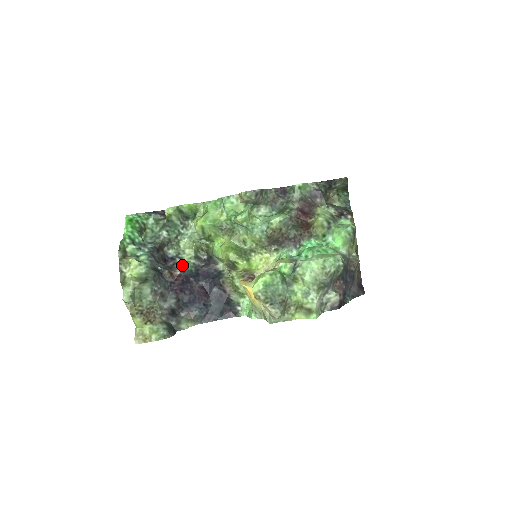
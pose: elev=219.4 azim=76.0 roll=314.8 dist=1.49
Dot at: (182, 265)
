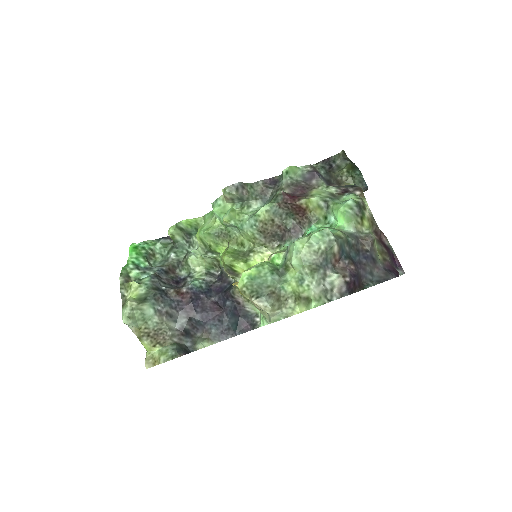
Dot at: (190, 283)
